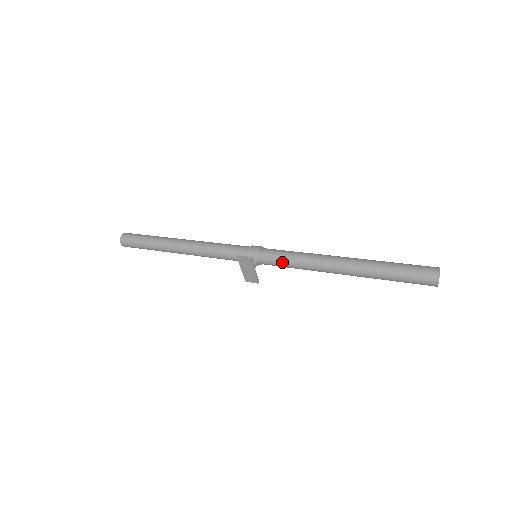
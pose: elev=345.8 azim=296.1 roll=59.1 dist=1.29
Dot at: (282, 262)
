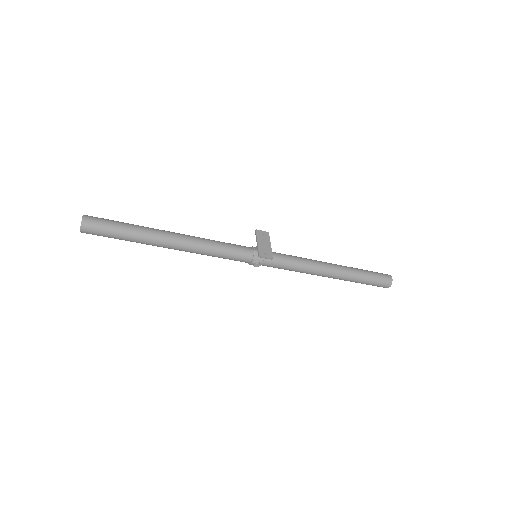
Dot at: (285, 255)
